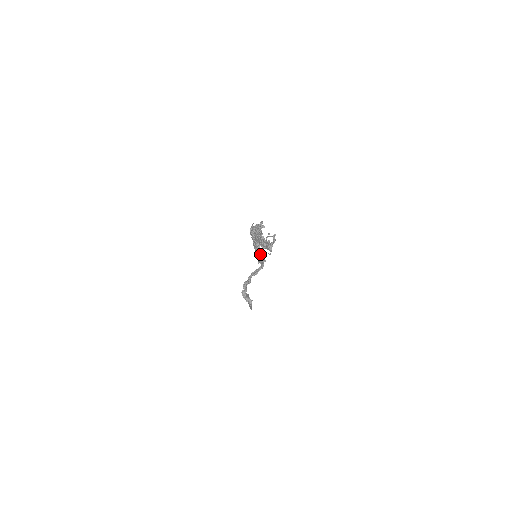
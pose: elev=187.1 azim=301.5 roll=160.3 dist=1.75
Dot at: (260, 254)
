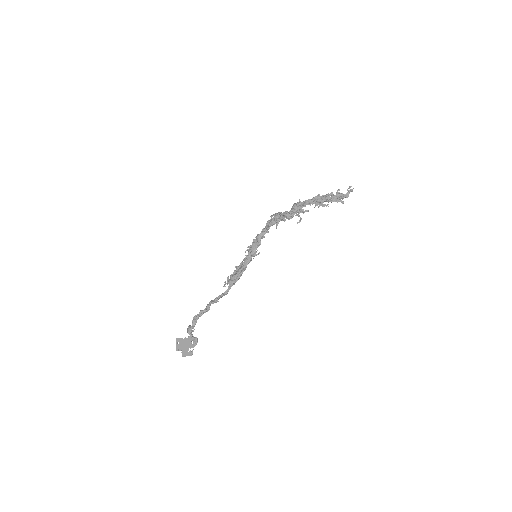
Dot at: (248, 263)
